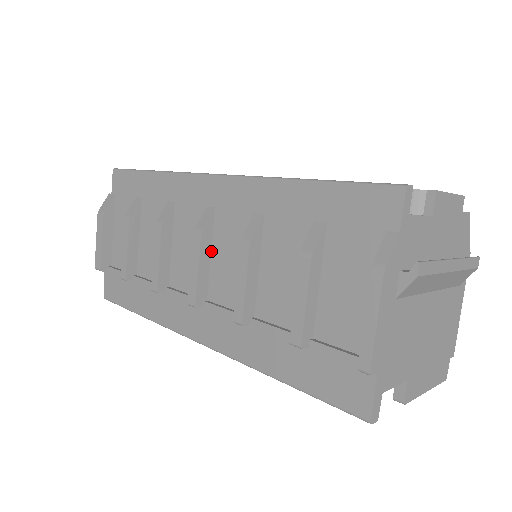
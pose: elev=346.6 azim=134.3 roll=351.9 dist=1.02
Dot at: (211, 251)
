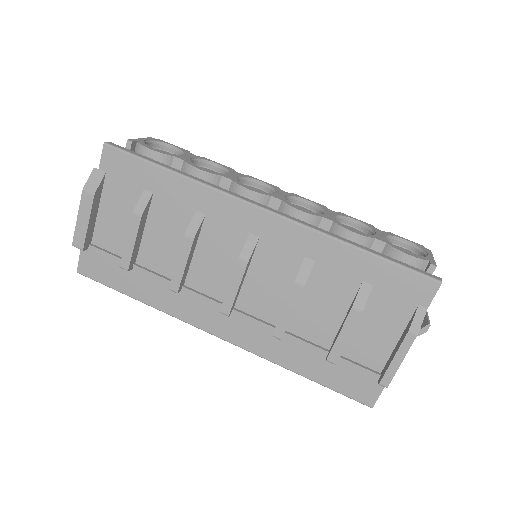
Dot at: (247, 271)
